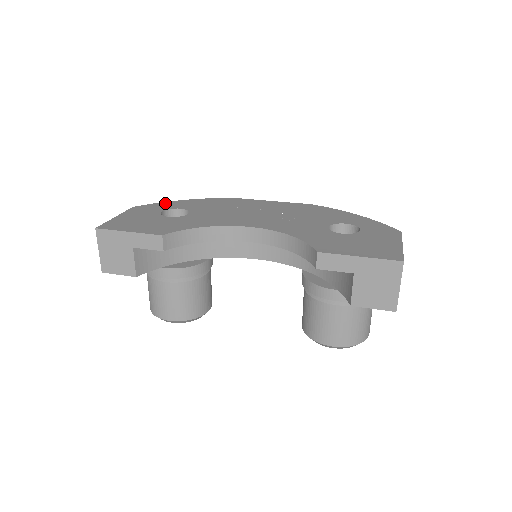
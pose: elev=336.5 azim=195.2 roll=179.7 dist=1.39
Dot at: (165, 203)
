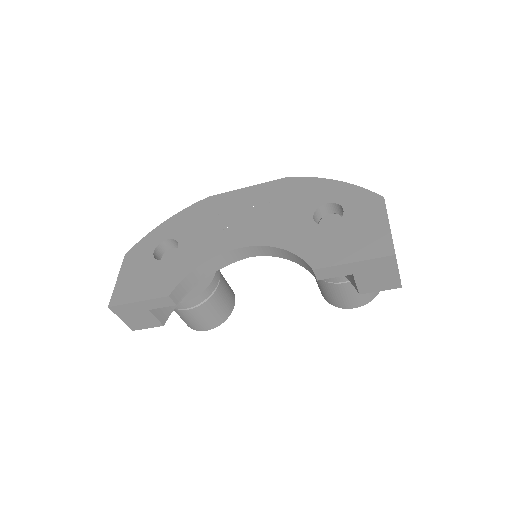
Dot at: (151, 235)
